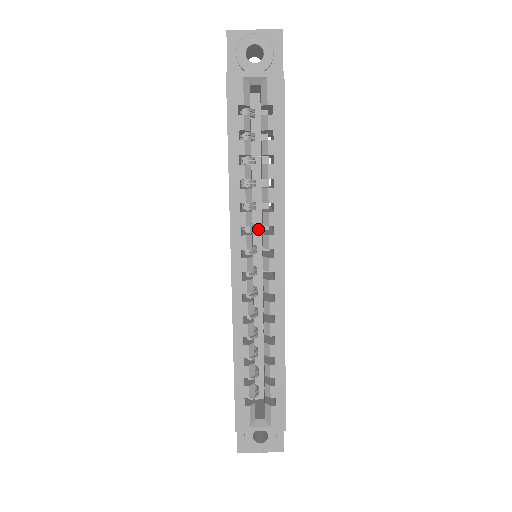
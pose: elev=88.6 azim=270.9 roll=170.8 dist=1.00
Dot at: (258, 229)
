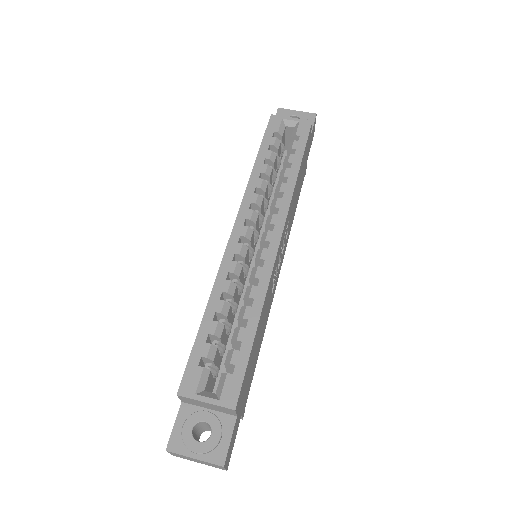
Dot at: occluded
